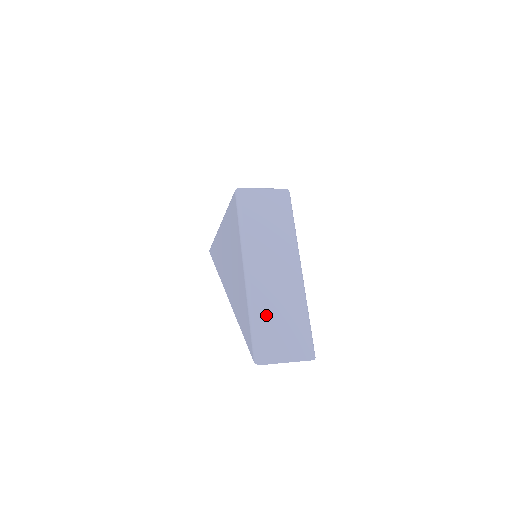
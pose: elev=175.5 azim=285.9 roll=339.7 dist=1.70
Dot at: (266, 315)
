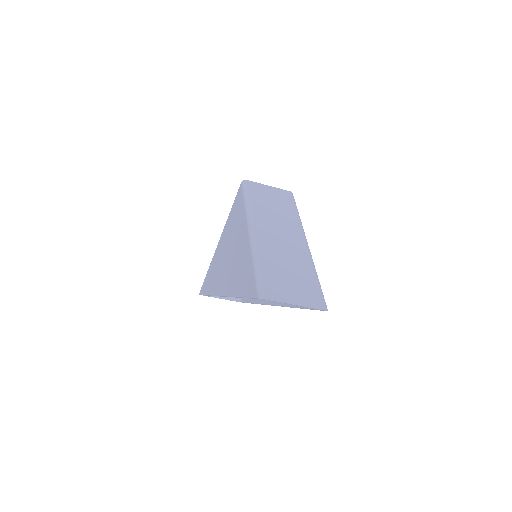
Dot at: (272, 263)
